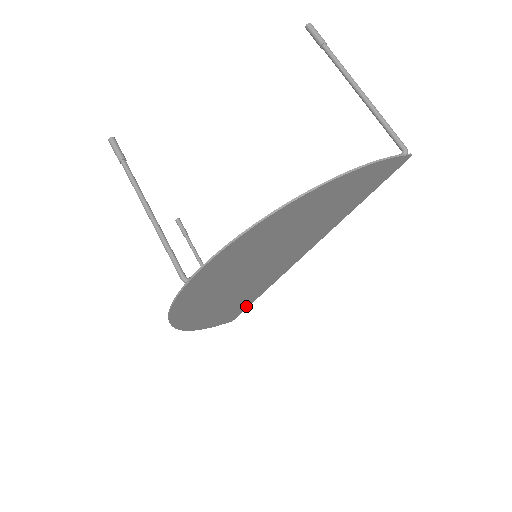
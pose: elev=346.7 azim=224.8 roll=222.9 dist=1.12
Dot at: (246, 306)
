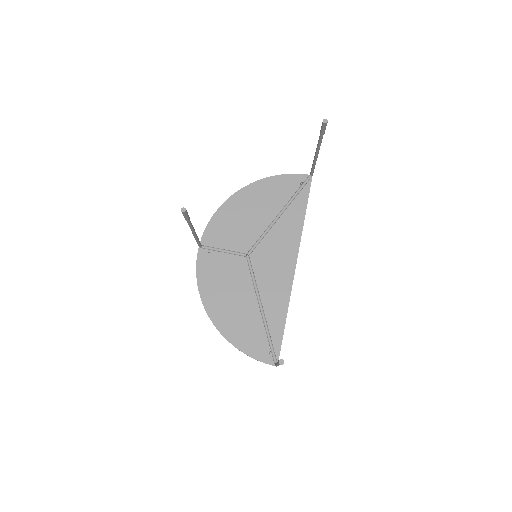
Dot at: (304, 199)
